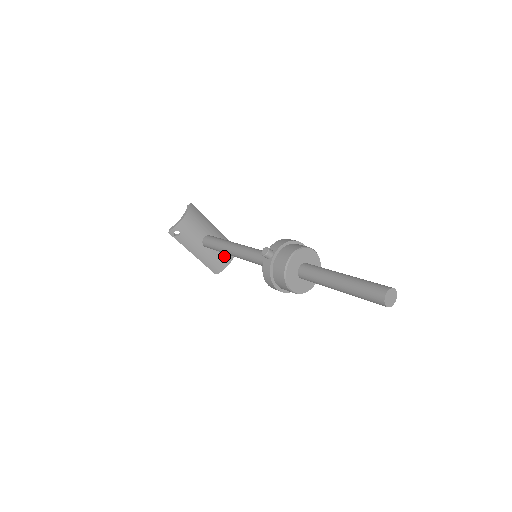
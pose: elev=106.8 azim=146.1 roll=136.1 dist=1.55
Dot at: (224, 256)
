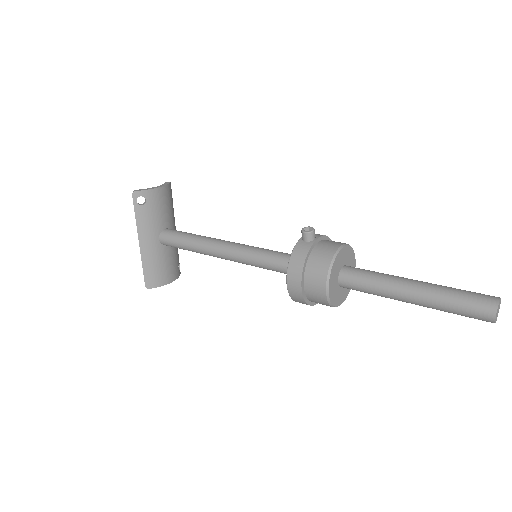
Dot at: (170, 269)
